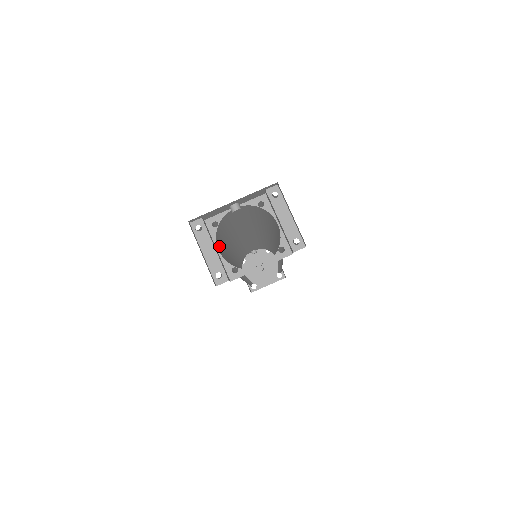
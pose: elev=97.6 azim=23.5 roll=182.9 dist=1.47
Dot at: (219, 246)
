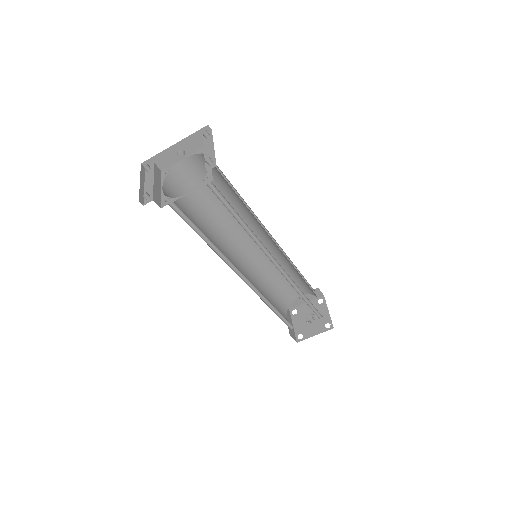
Dot at: (174, 196)
